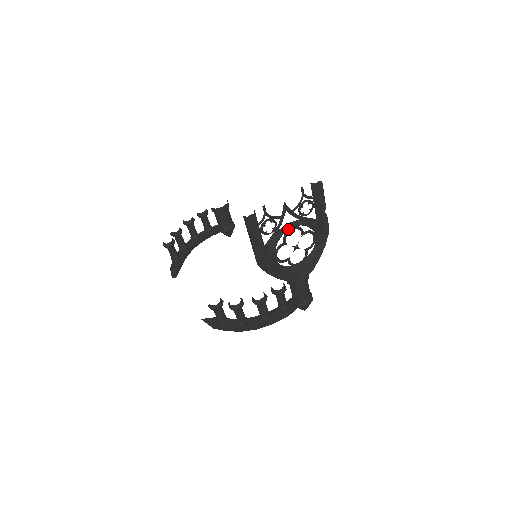
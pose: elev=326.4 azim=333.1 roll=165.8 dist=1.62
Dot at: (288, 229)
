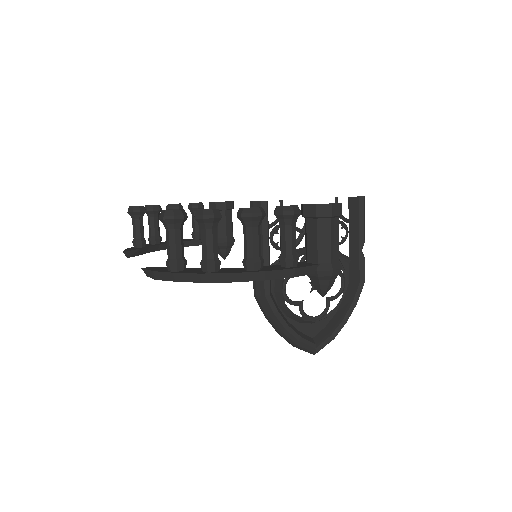
Dot at: occluded
